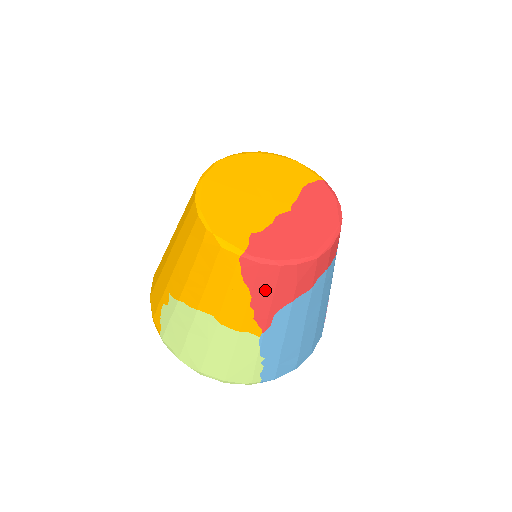
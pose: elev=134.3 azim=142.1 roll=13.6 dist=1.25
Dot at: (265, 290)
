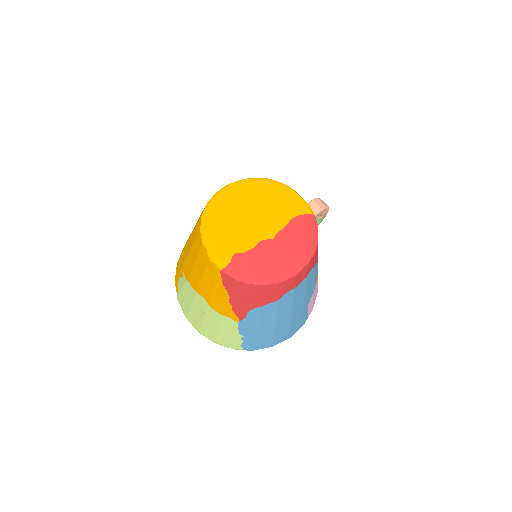
Dot at: (239, 295)
